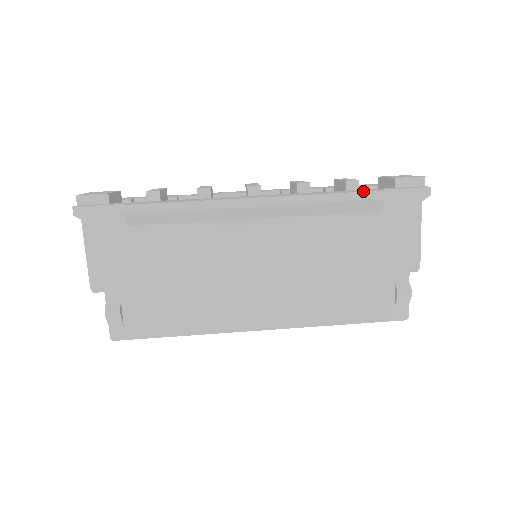
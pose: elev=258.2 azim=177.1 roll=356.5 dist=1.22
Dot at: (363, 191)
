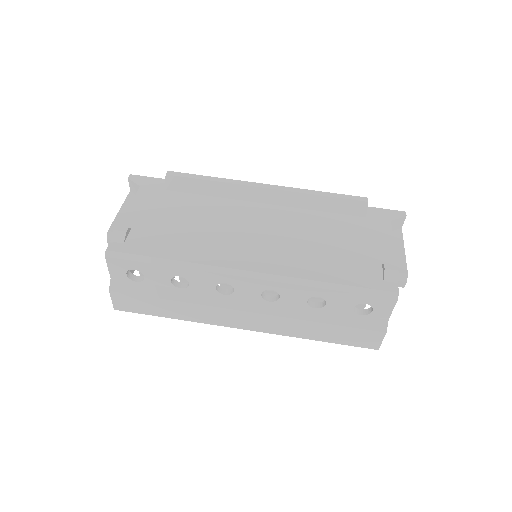
Dot at: (350, 196)
